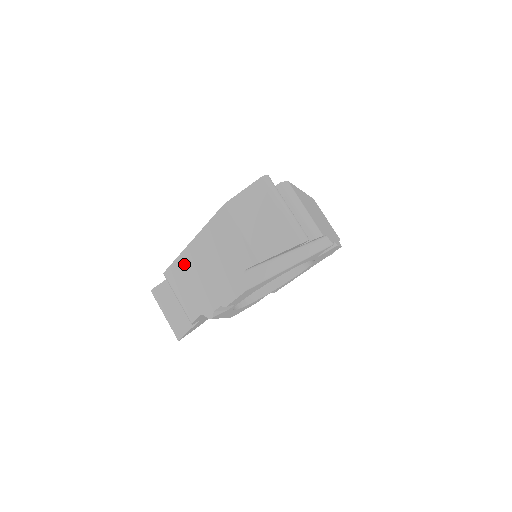
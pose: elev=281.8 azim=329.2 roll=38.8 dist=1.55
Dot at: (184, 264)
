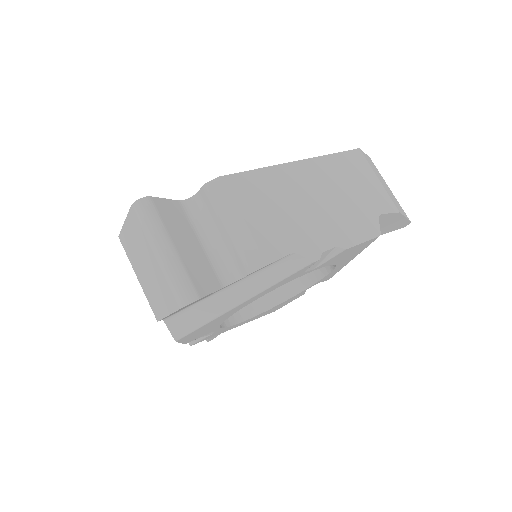
Dot at: occluded
